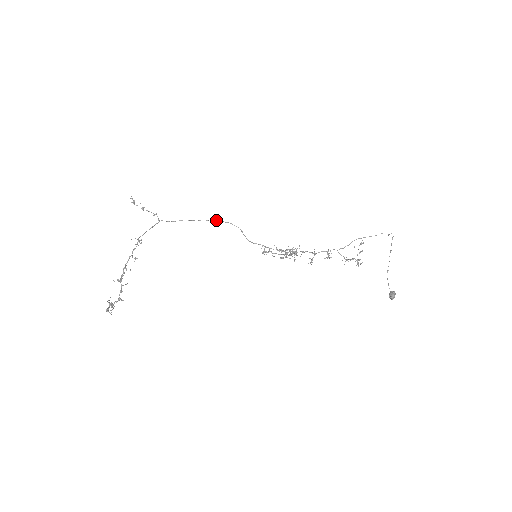
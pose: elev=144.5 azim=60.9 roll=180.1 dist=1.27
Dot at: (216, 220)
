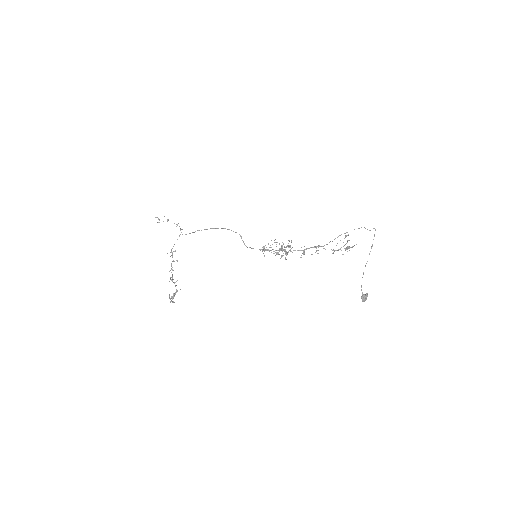
Dot at: occluded
